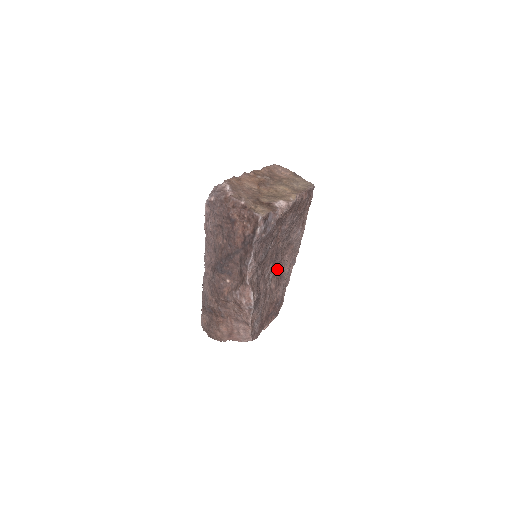
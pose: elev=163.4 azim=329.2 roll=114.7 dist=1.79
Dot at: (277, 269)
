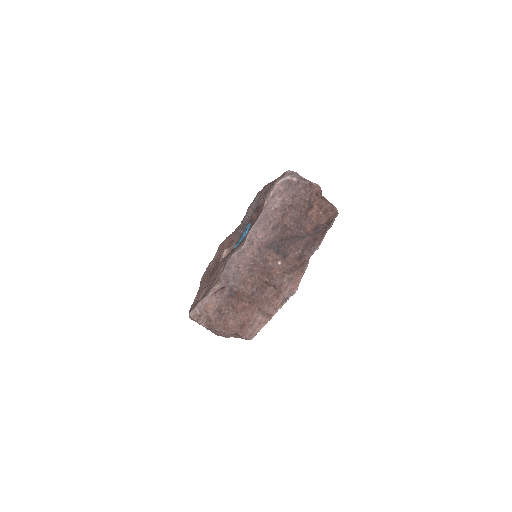
Dot at: occluded
